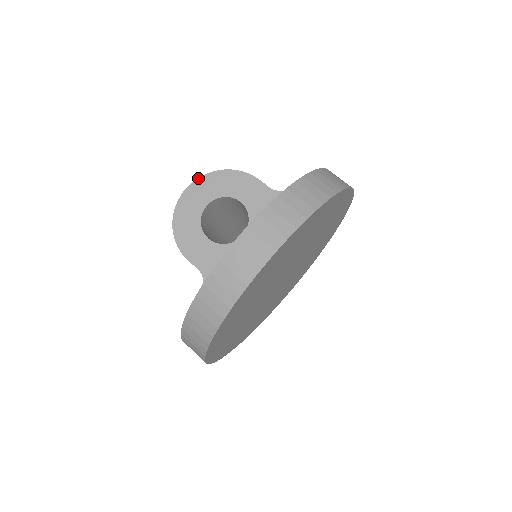
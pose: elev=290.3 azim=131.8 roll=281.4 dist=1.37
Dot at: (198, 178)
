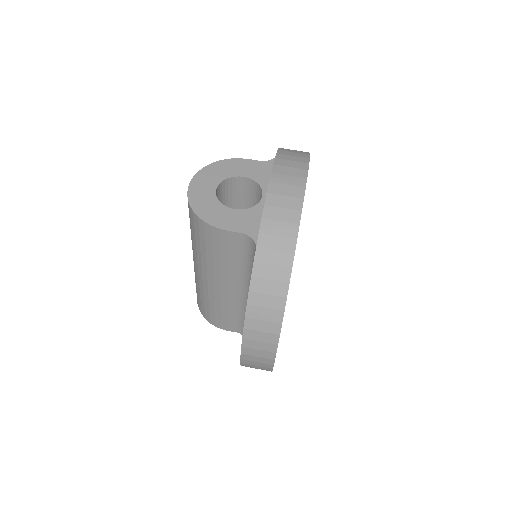
Dot at: (195, 174)
